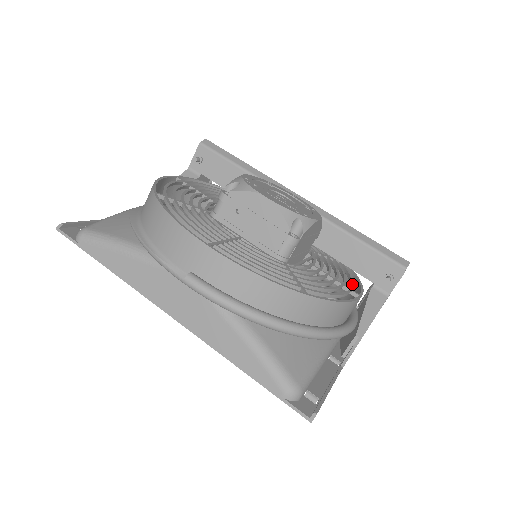
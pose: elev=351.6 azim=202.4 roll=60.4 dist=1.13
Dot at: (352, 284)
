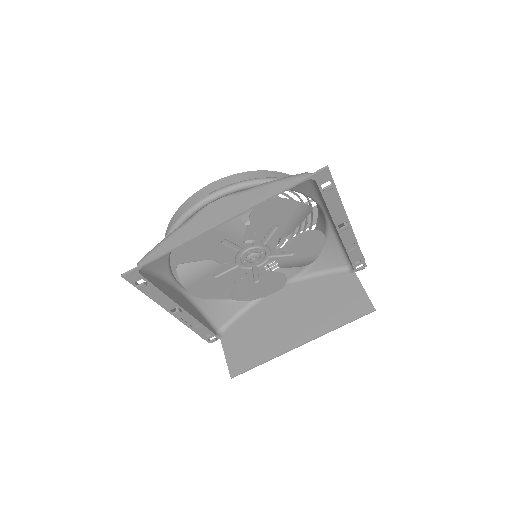
Dot at: occluded
